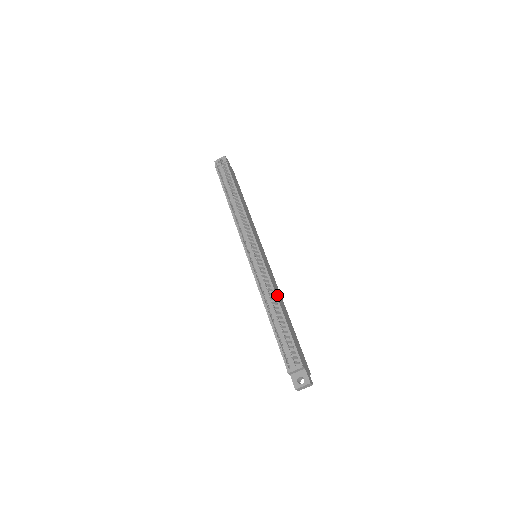
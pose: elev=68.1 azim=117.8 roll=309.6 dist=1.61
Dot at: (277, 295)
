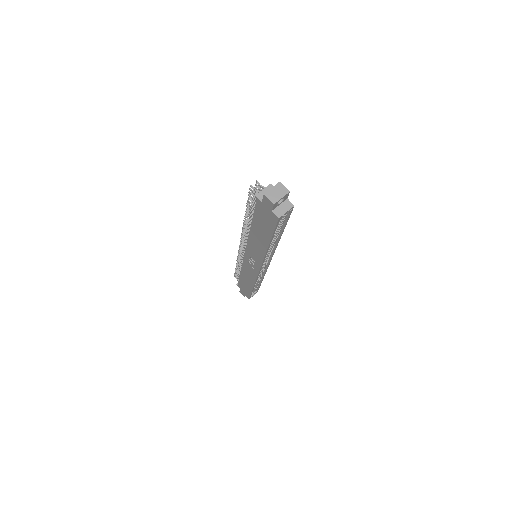
Dot at: occluded
